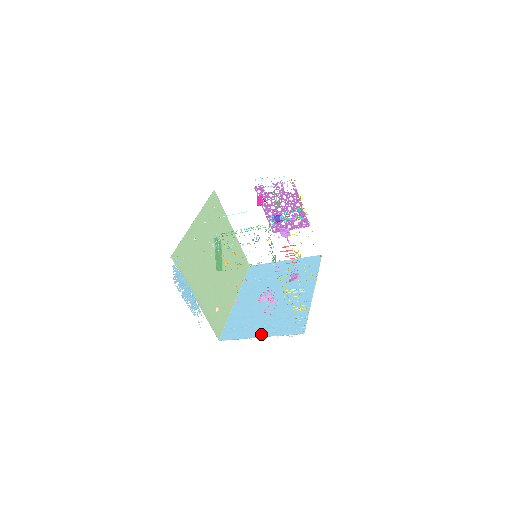
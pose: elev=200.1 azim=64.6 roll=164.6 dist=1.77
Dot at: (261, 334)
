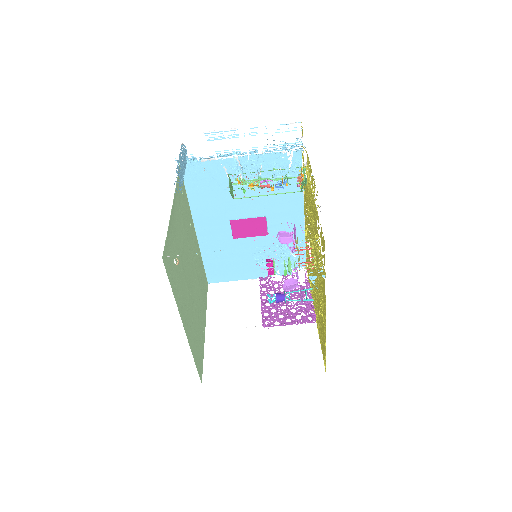
Dot at: occluded
